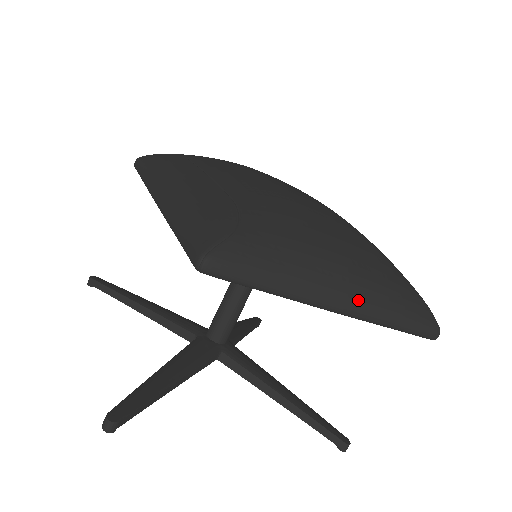
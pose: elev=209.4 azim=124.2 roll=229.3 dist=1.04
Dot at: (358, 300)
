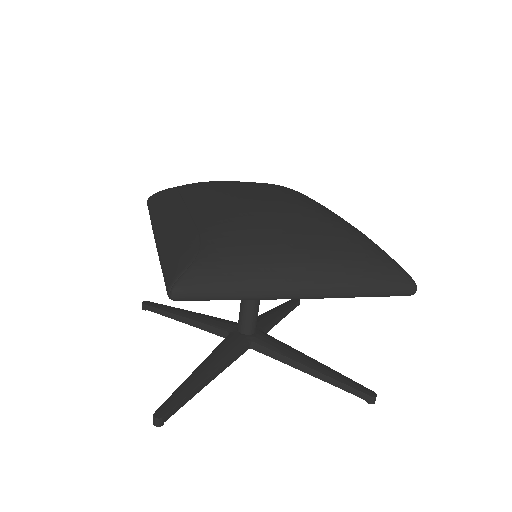
Dot at: (318, 284)
